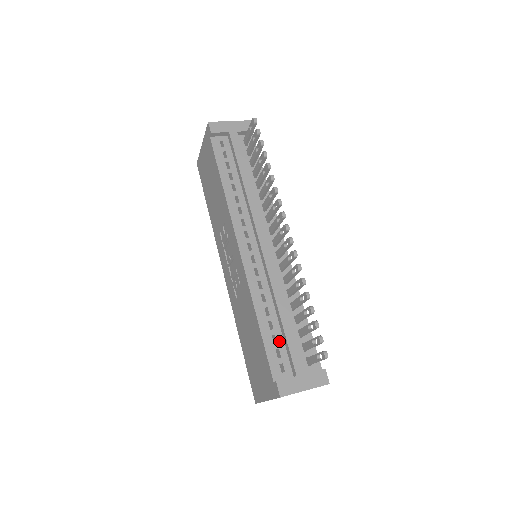
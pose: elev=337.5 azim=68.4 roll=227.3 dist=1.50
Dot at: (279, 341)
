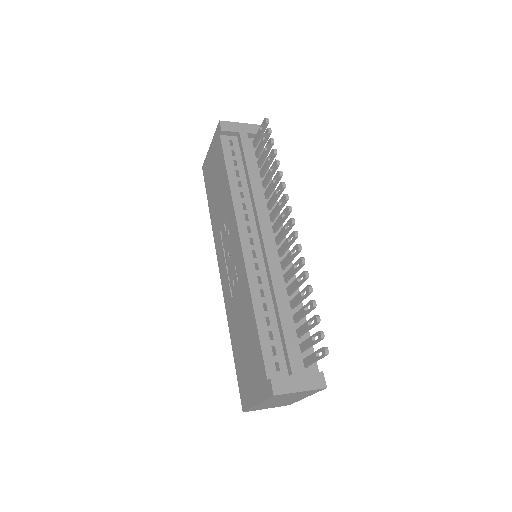
Dot at: (276, 338)
